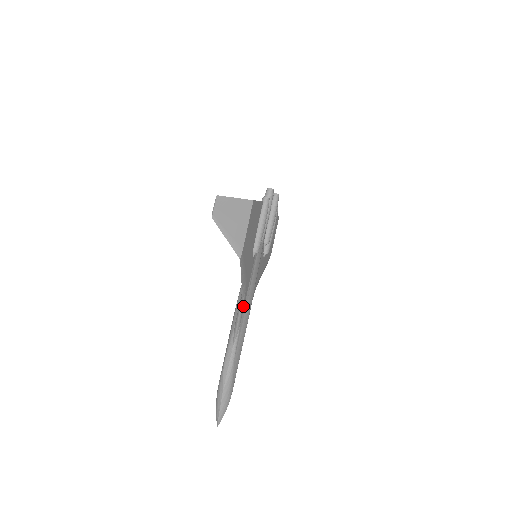
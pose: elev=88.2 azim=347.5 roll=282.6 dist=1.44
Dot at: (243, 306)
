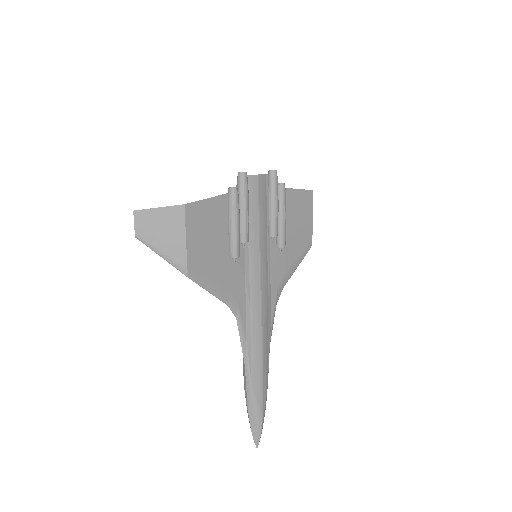
Dot at: (243, 320)
